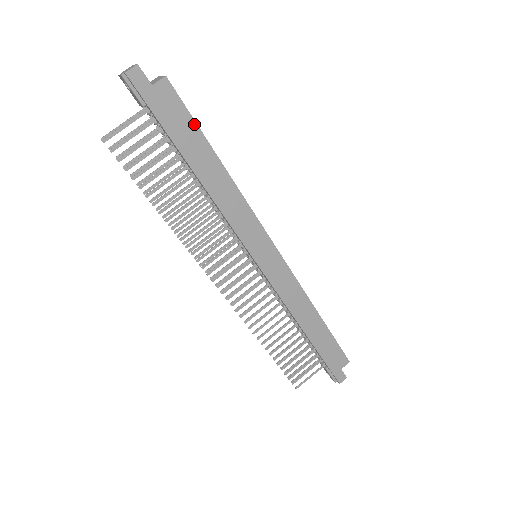
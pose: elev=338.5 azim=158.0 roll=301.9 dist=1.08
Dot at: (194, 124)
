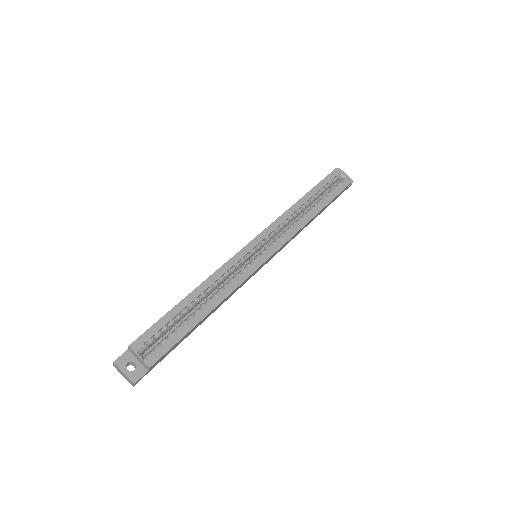
Dot at: (181, 339)
